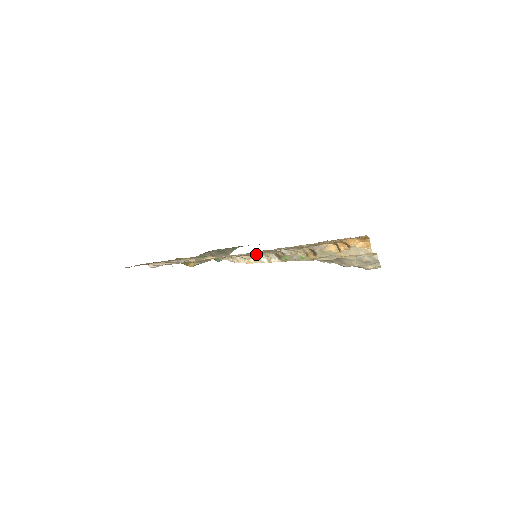
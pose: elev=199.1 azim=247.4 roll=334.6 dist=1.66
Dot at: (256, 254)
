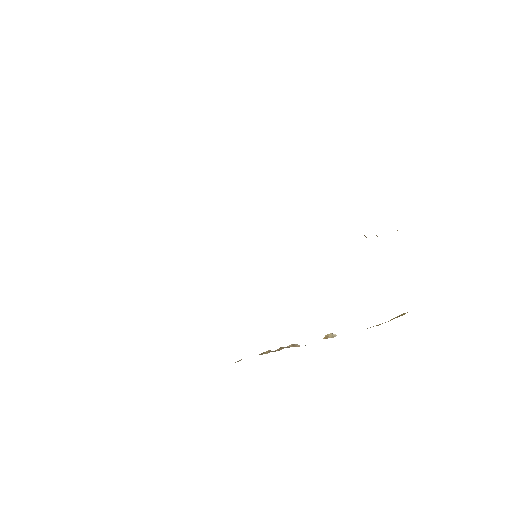
Dot at: occluded
